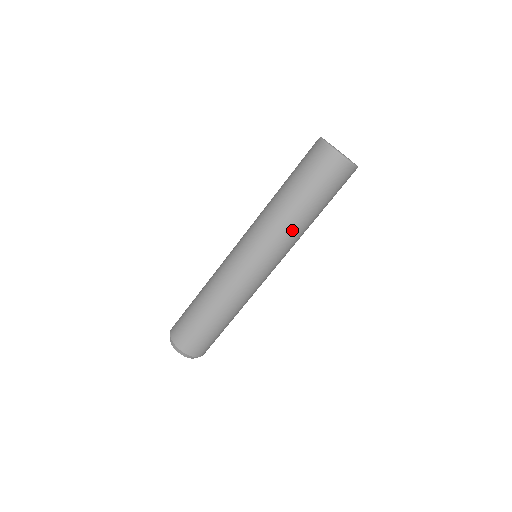
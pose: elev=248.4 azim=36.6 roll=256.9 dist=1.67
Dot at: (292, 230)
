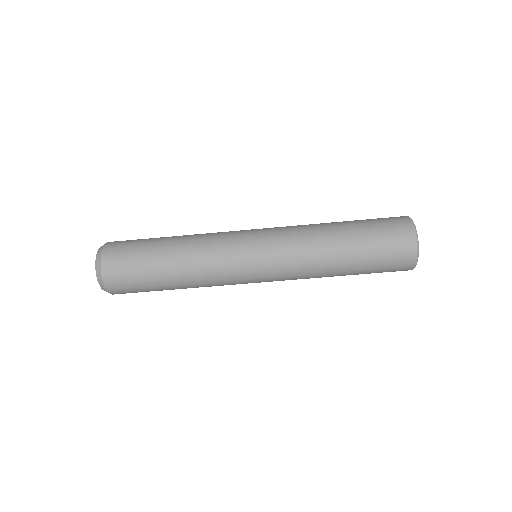
Dot at: occluded
